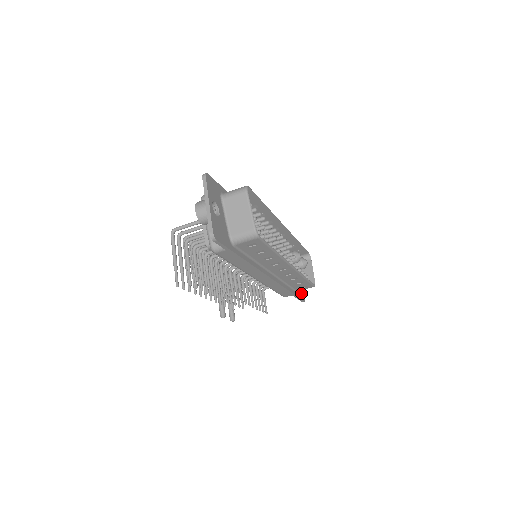
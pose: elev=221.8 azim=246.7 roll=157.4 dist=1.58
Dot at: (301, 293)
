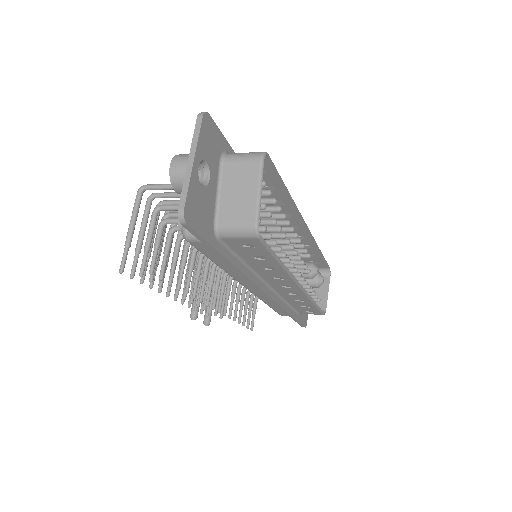
Dot at: (304, 315)
